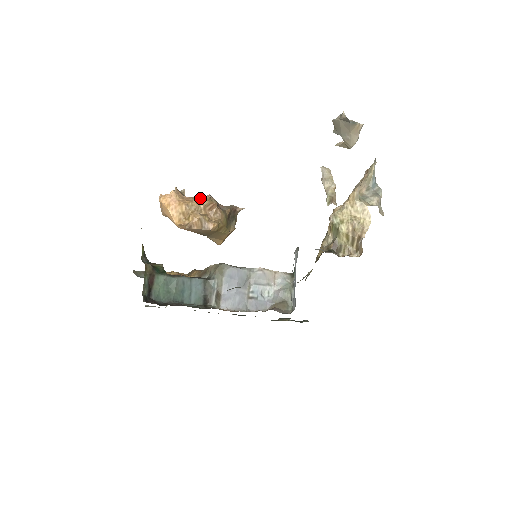
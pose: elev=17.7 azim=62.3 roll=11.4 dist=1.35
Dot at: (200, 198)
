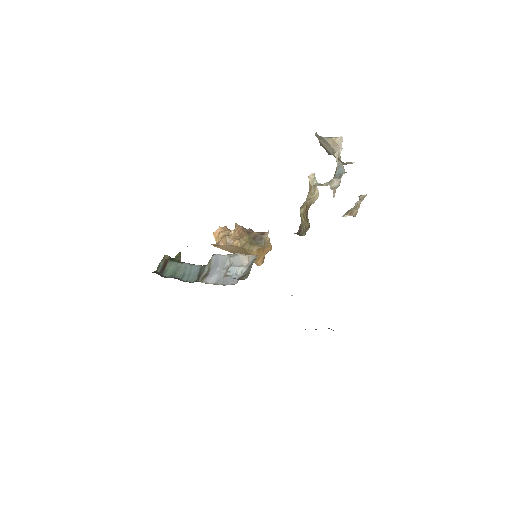
Dot at: occluded
